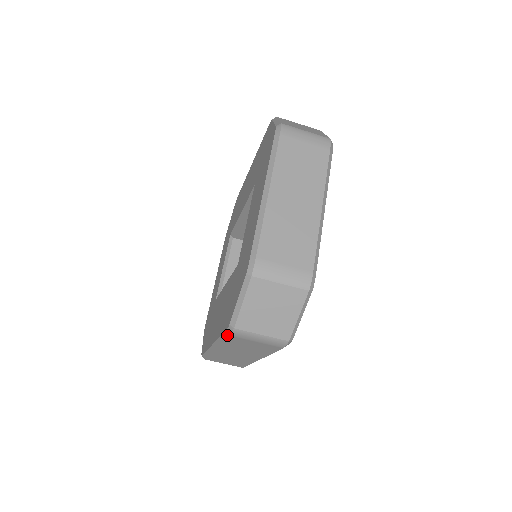
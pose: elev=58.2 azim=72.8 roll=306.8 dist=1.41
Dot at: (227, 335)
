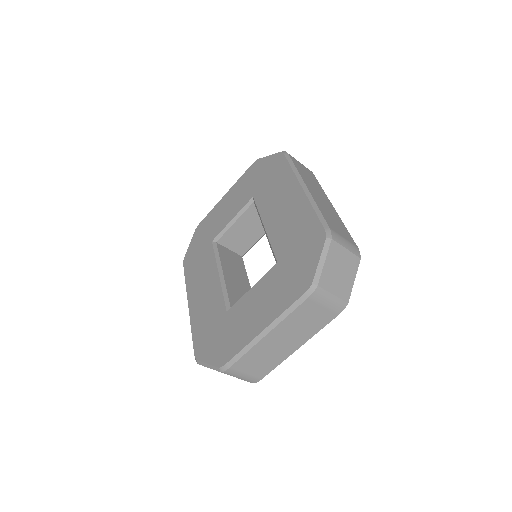
Dot at: (194, 351)
